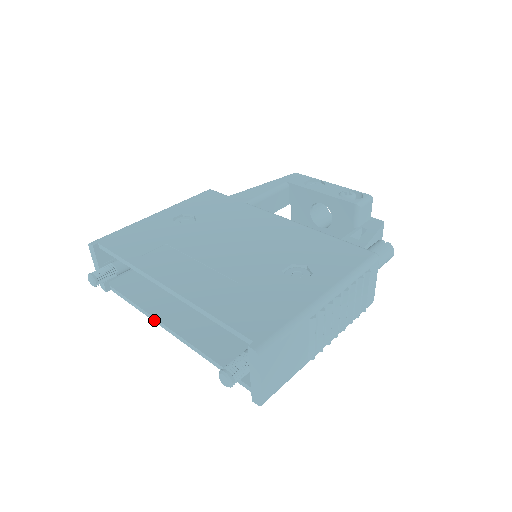
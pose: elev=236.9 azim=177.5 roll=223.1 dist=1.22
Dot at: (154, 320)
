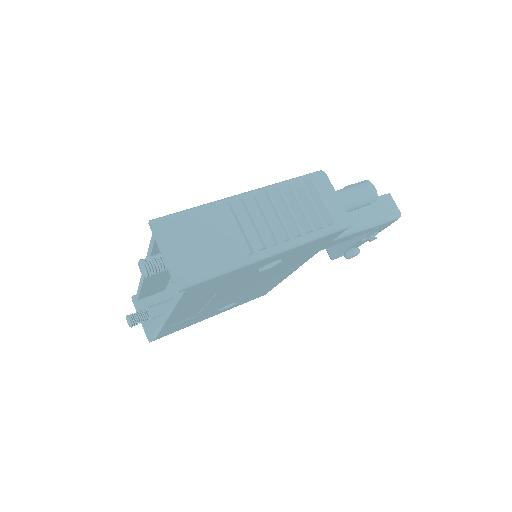
Dot at: (162, 325)
